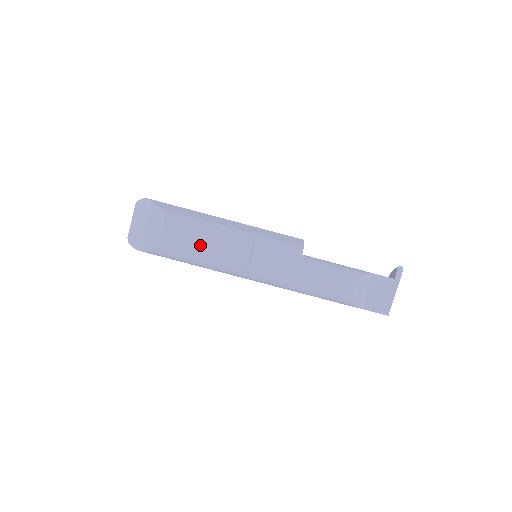
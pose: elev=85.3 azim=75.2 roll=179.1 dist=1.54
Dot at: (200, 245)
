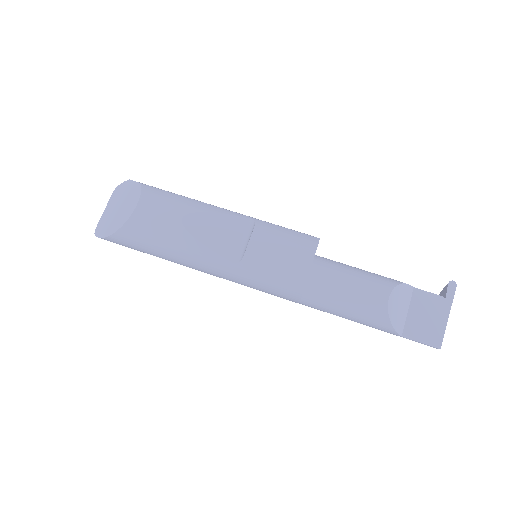
Dot at: (182, 223)
